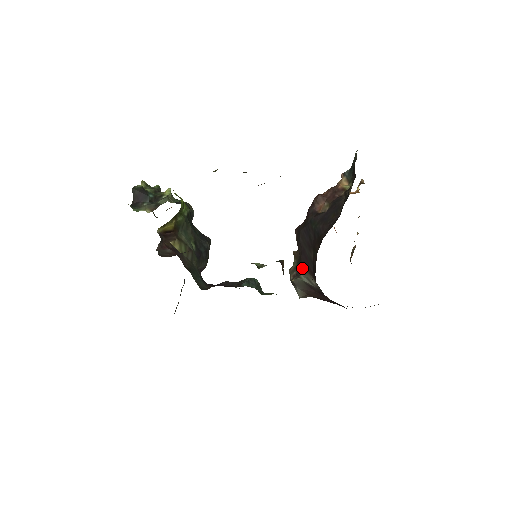
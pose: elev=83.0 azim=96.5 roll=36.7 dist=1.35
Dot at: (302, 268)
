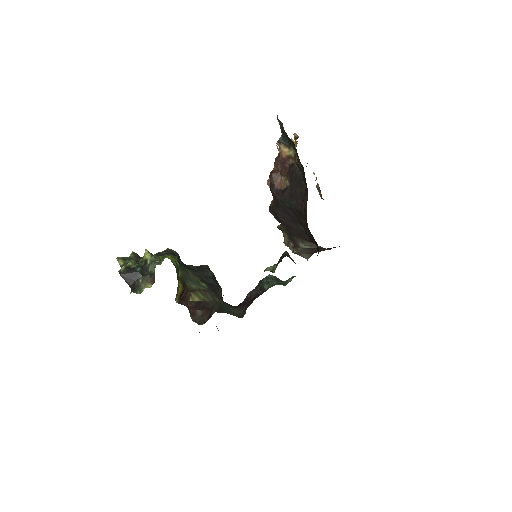
Dot at: (297, 239)
